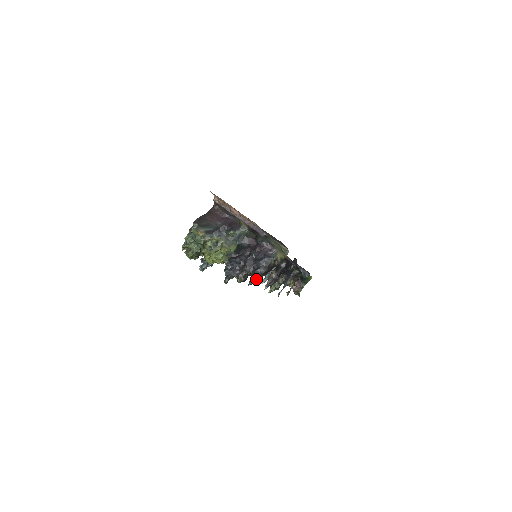
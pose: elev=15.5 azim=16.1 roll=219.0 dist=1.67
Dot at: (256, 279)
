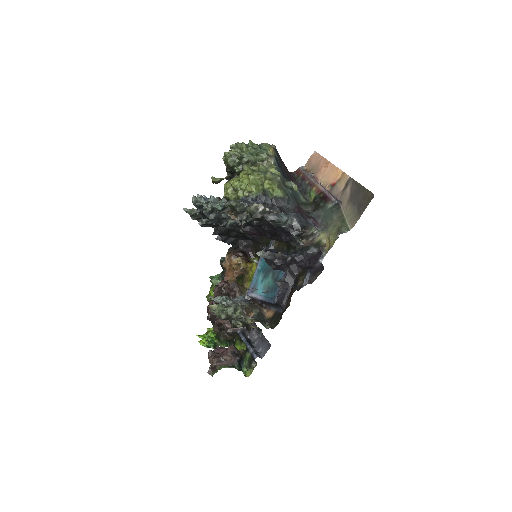
Dot at: (280, 218)
